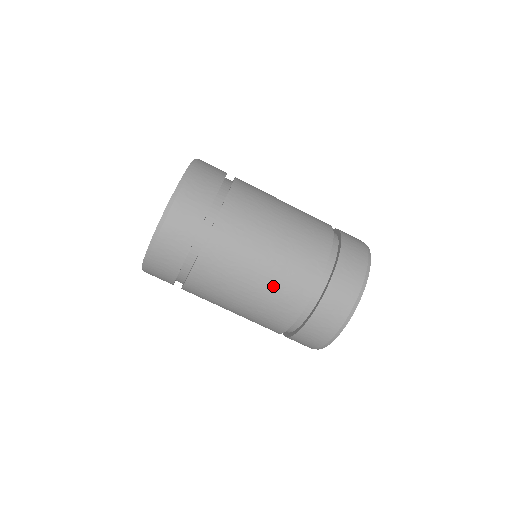
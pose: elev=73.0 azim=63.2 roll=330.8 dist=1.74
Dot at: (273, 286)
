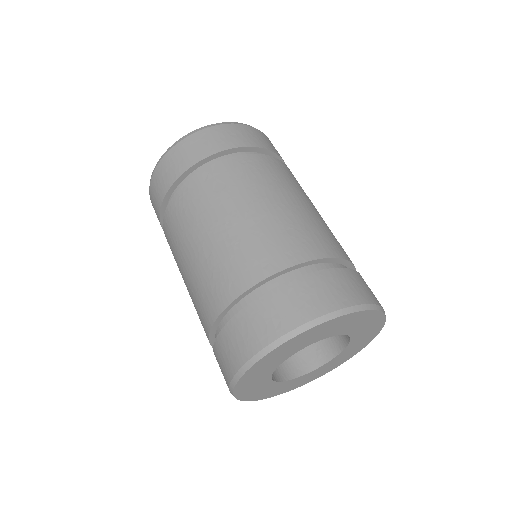
Dot at: (209, 263)
